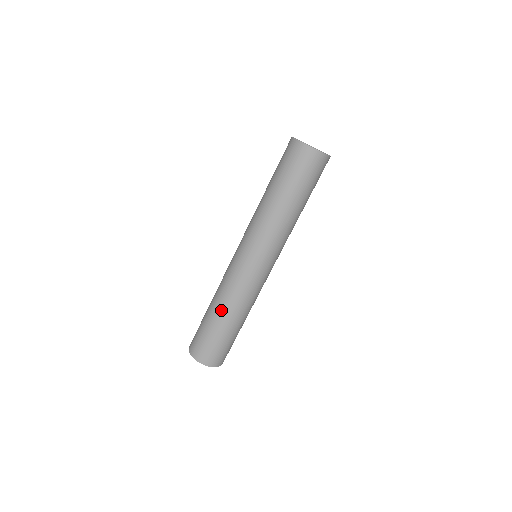
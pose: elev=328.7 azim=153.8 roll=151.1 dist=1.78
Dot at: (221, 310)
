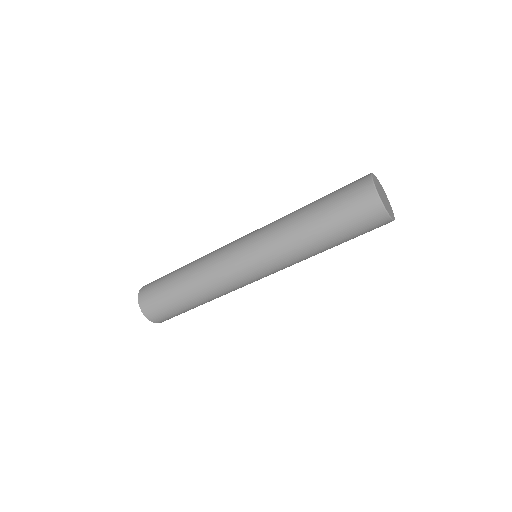
Dot at: (188, 268)
